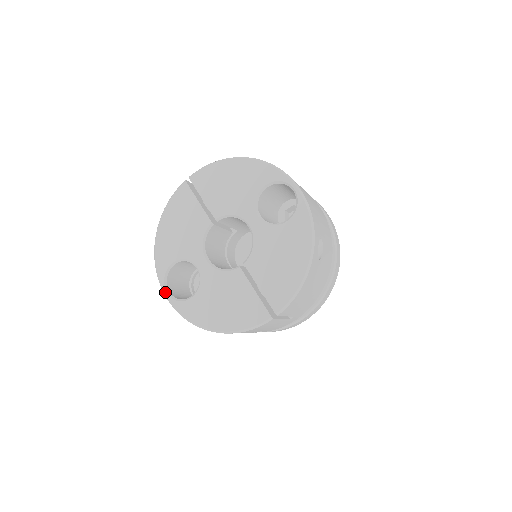
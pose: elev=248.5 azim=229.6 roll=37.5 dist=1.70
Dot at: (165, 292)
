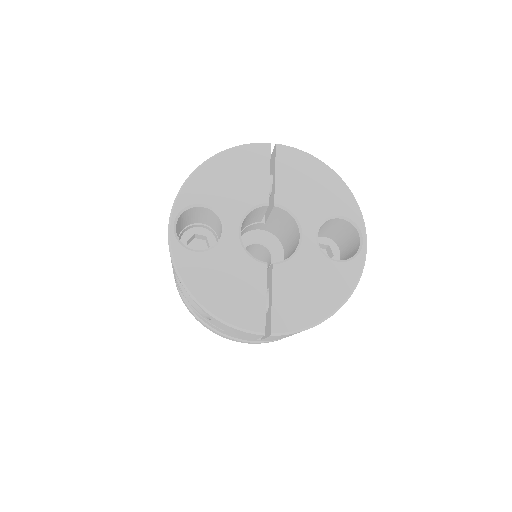
Dot at: (172, 224)
